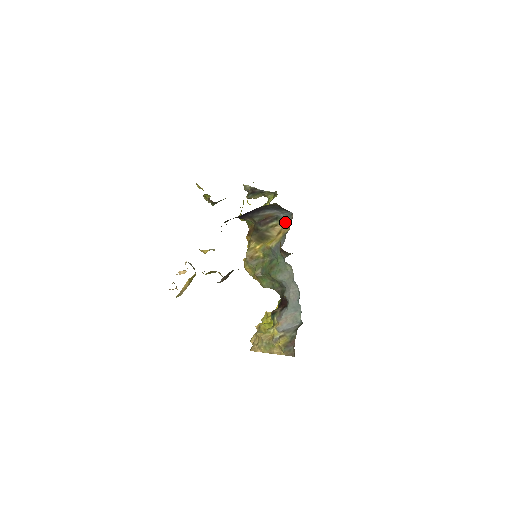
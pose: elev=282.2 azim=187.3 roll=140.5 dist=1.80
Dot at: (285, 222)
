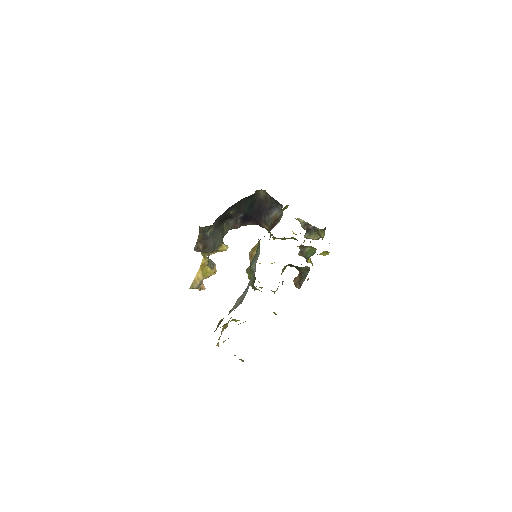
Dot at: (280, 219)
